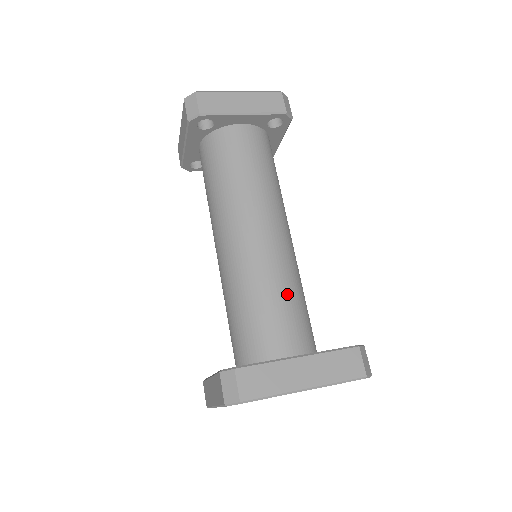
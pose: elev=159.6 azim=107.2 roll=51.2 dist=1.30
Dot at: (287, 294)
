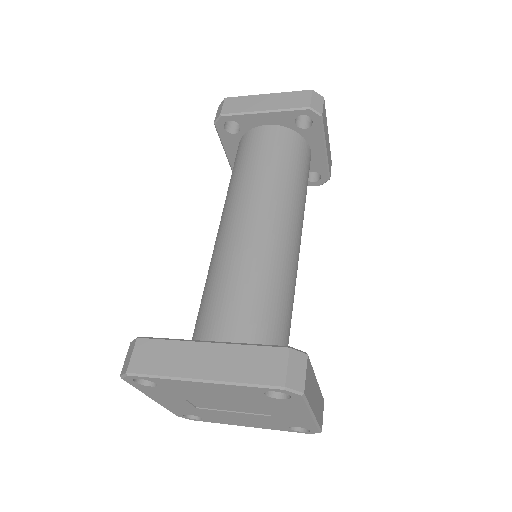
Dot at: (249, 286)
